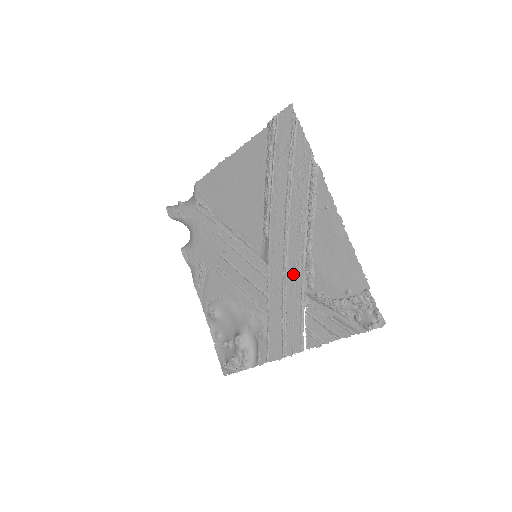
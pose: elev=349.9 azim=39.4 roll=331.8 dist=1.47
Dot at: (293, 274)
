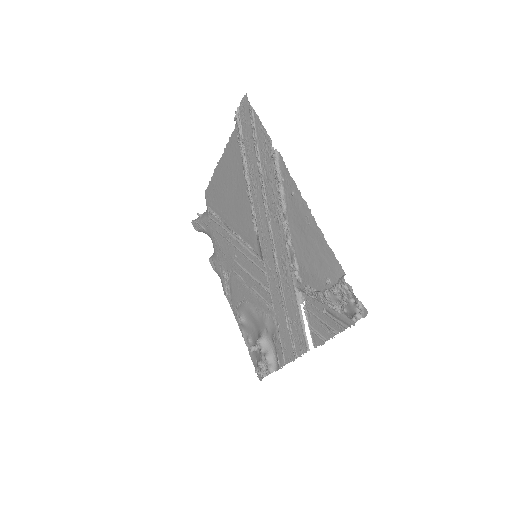
Dot at: (283, 270)
